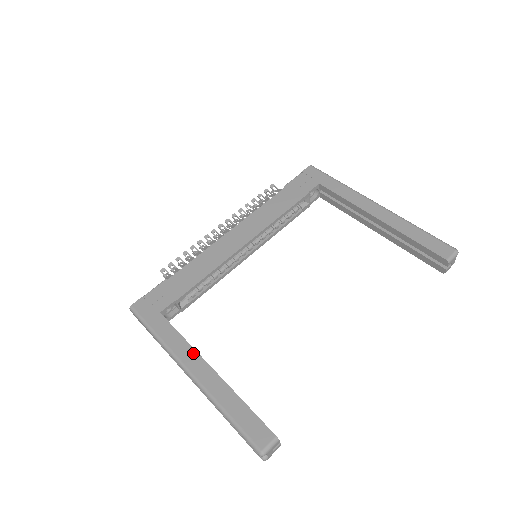
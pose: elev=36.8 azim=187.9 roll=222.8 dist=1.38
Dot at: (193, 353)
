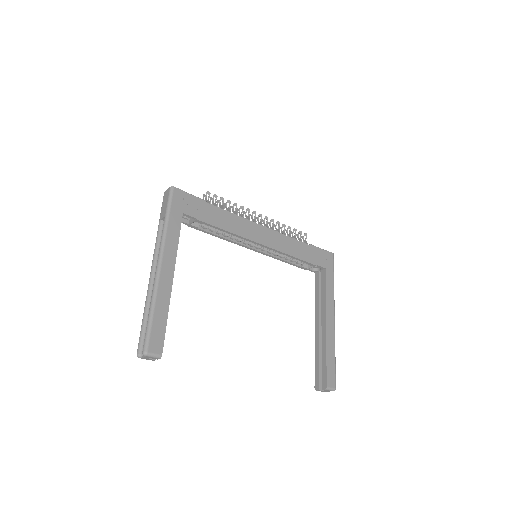
Dot at: (174, 258)
